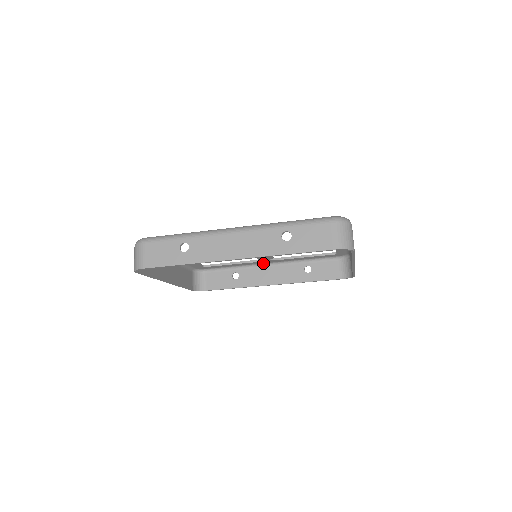
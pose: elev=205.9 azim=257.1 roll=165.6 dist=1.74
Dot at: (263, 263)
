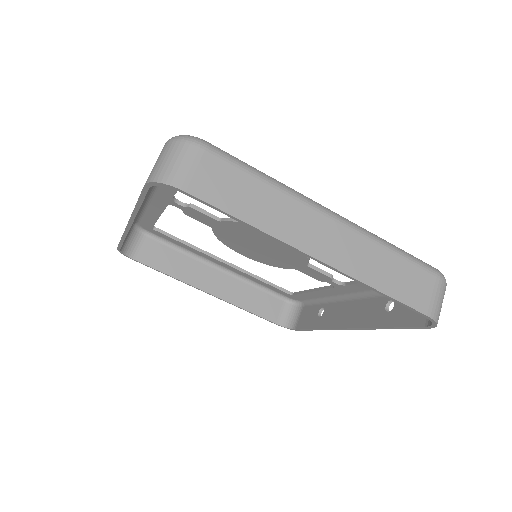
Dot at: (346, 293)
